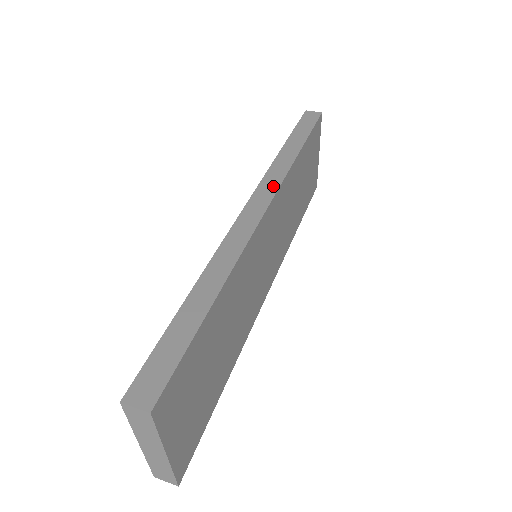
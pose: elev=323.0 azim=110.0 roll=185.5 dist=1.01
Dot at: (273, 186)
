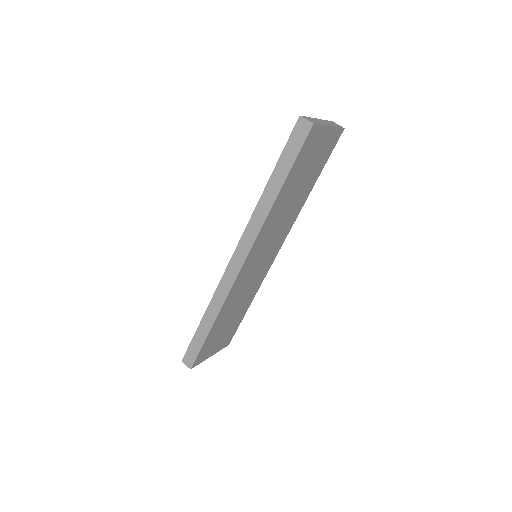
Dot at: (250, 241)
